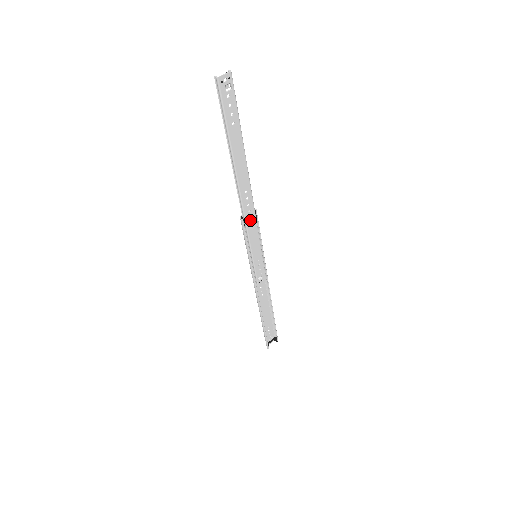
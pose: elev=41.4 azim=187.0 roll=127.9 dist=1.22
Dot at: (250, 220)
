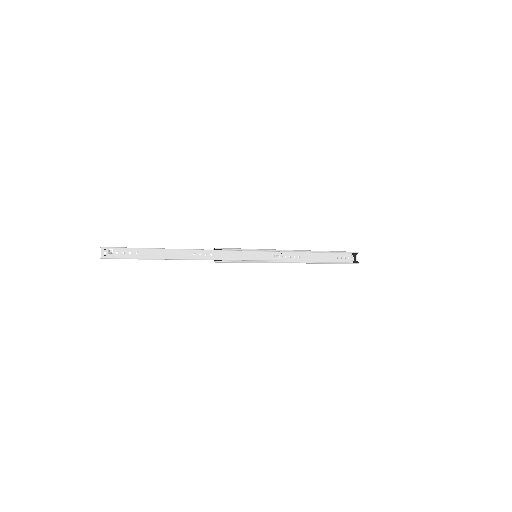
Dot at: (219, 256)
